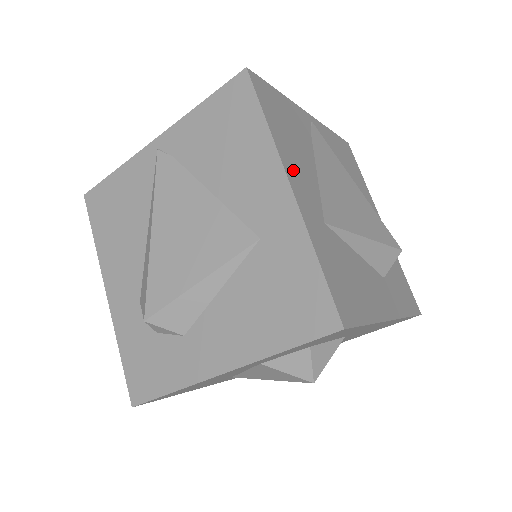
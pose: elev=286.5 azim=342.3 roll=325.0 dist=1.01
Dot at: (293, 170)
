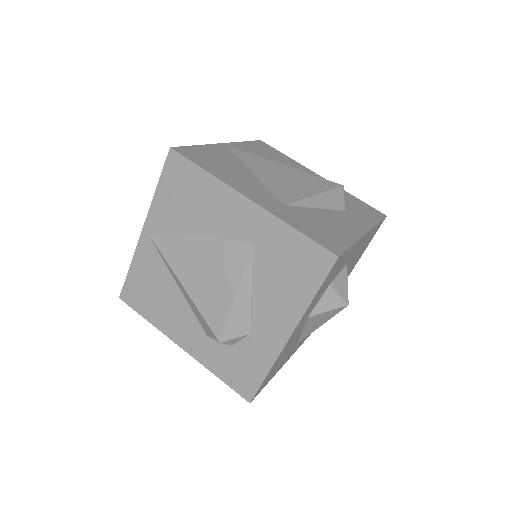
Dot at: (243, 188)
